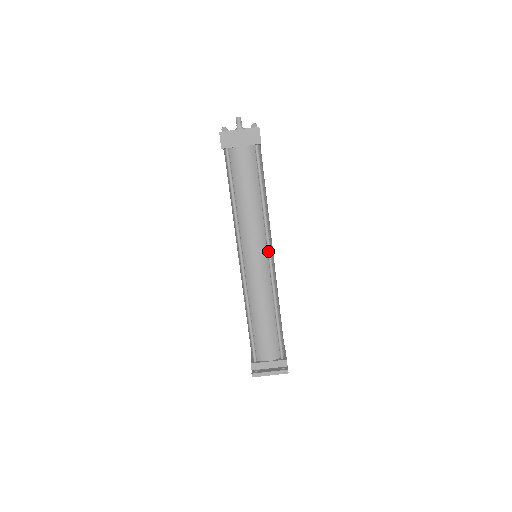
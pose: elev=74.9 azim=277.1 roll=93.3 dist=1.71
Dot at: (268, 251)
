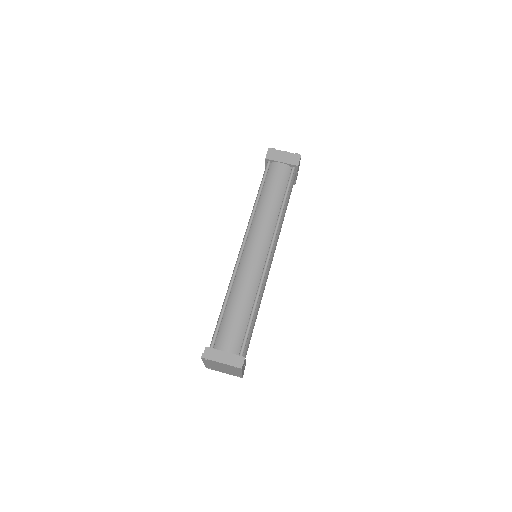
Dot at: (270, 247)
